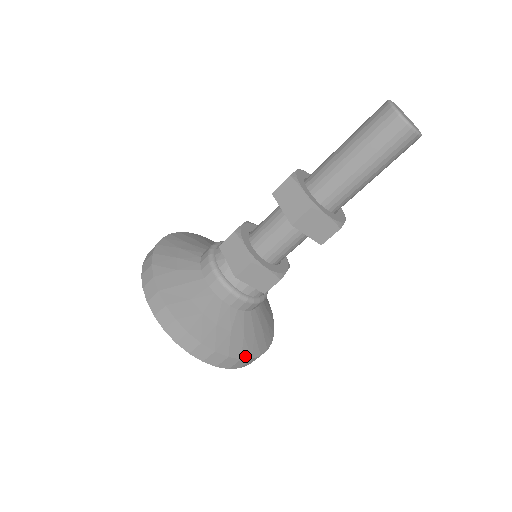
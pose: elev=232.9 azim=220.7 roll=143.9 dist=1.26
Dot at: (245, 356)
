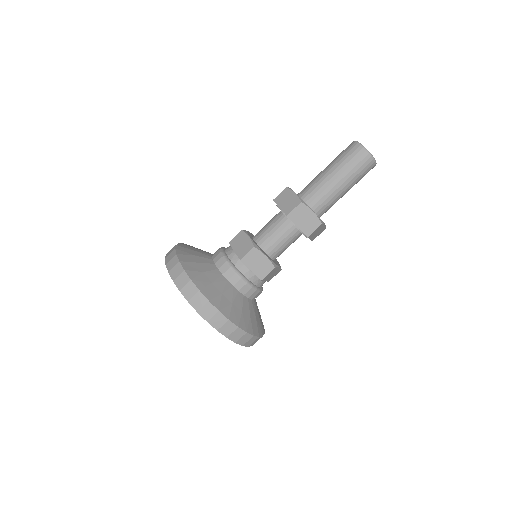
Dot at: (242, 327)
